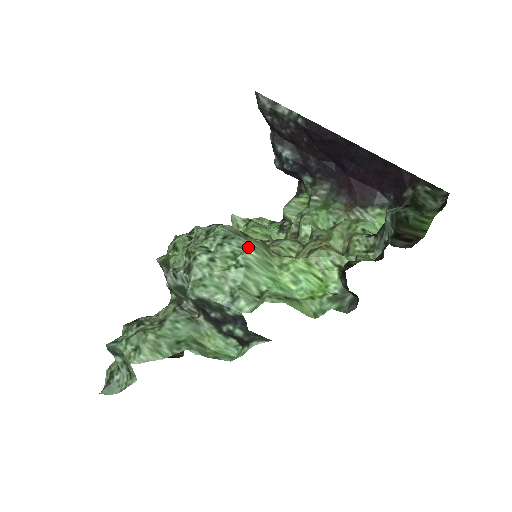
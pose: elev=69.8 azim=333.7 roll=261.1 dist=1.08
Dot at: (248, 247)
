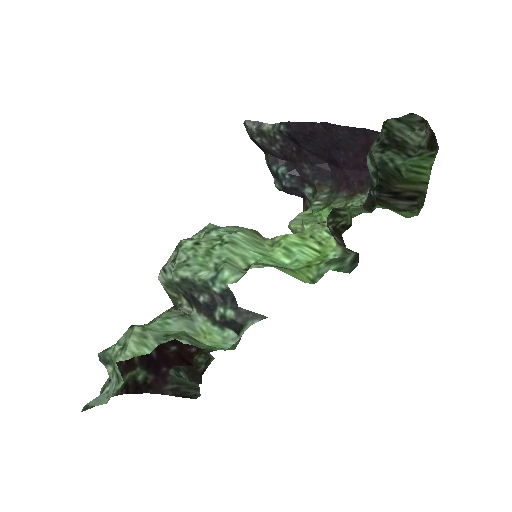
Dot at: (236, 231)
